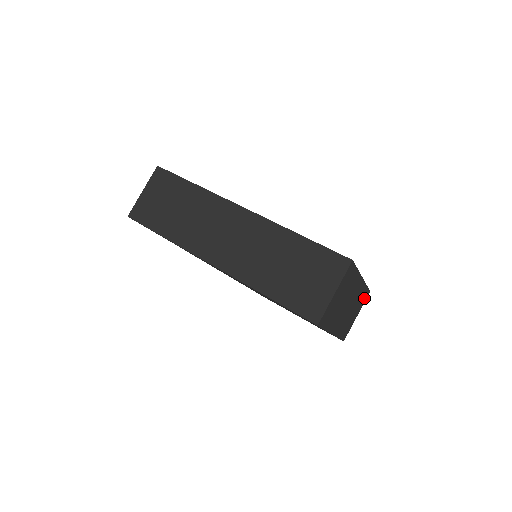
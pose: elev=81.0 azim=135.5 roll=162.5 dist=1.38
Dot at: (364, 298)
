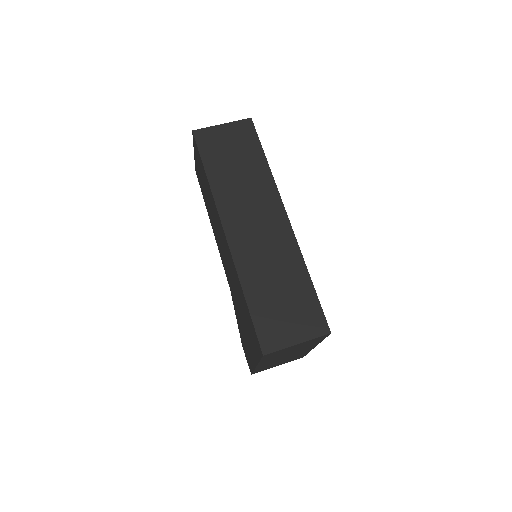
Dot at: (296, 358)
